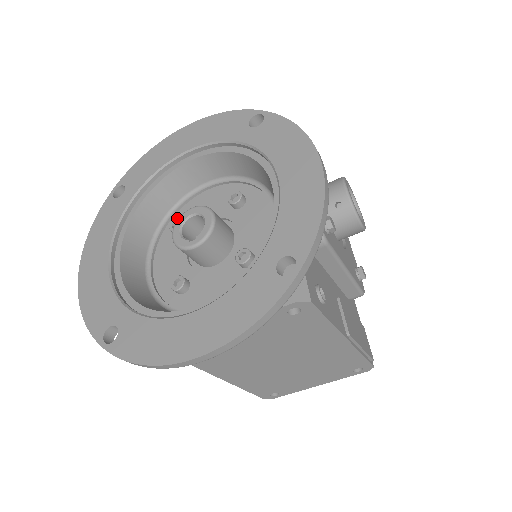
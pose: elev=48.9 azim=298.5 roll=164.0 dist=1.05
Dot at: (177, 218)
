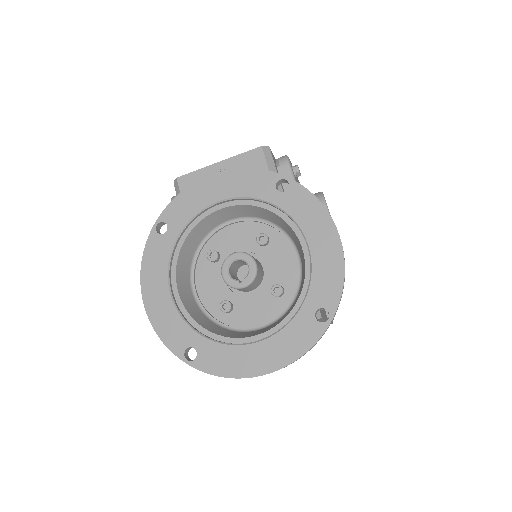
Dot at: (213, 250)
